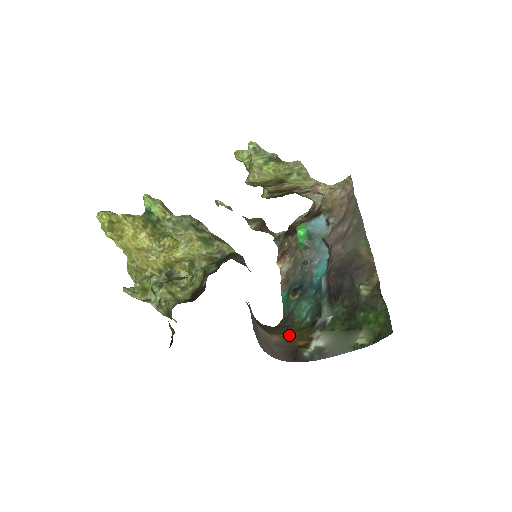
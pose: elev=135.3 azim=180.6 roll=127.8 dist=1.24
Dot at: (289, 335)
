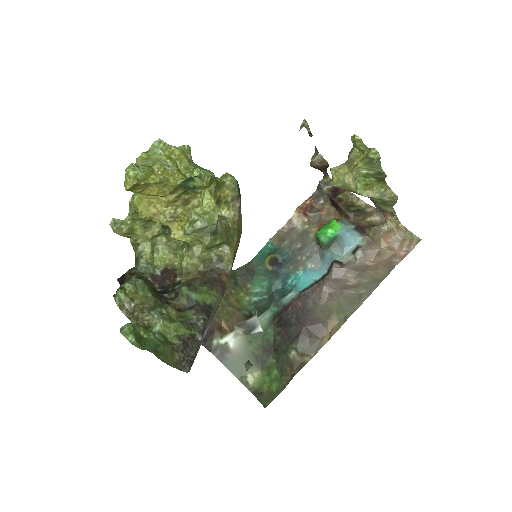
Dot at: (226, 304)
